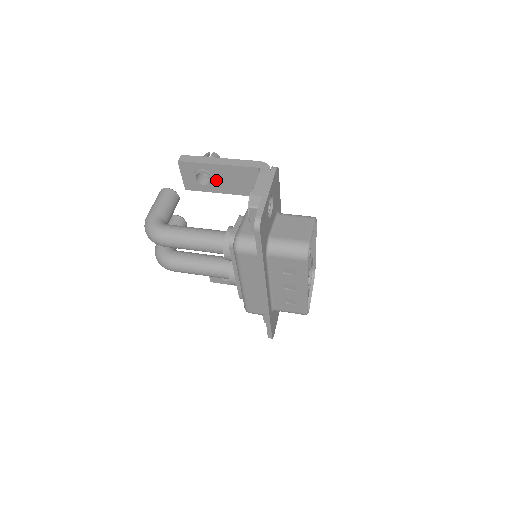
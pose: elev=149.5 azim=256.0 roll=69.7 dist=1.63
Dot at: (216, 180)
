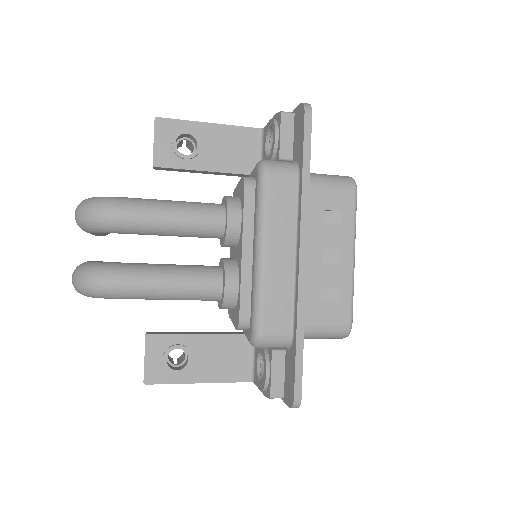
Dot at: (202, 148)
